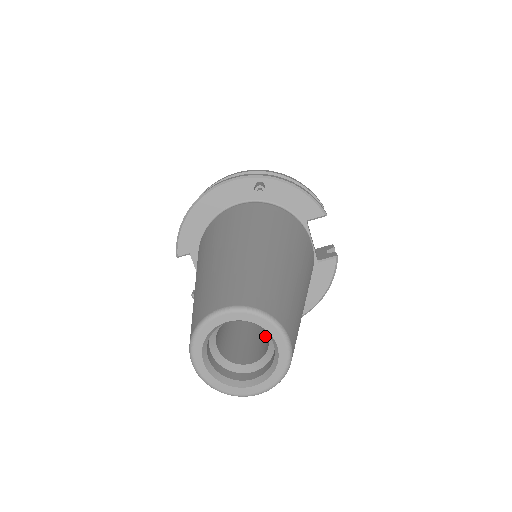
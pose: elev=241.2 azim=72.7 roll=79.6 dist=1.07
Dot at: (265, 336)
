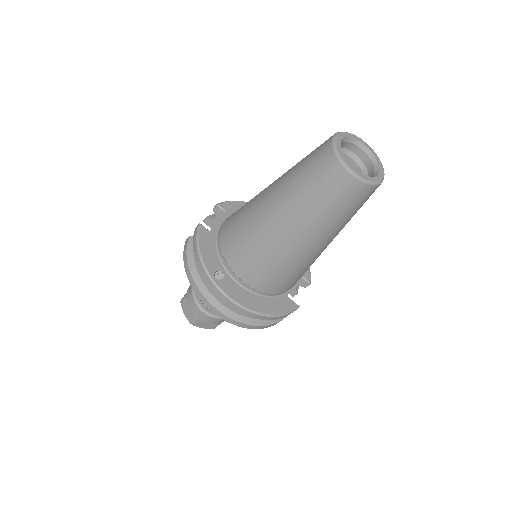
Dot at: occluded
